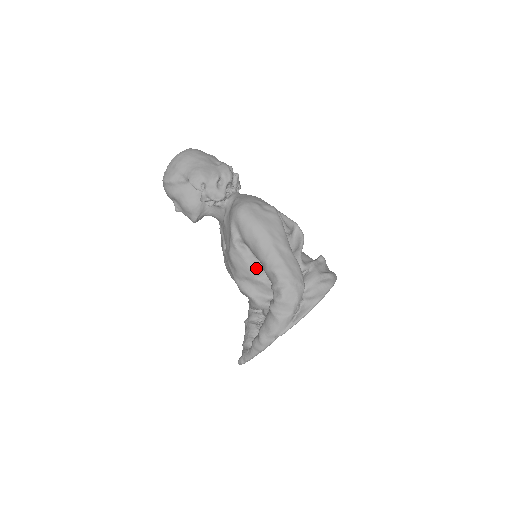
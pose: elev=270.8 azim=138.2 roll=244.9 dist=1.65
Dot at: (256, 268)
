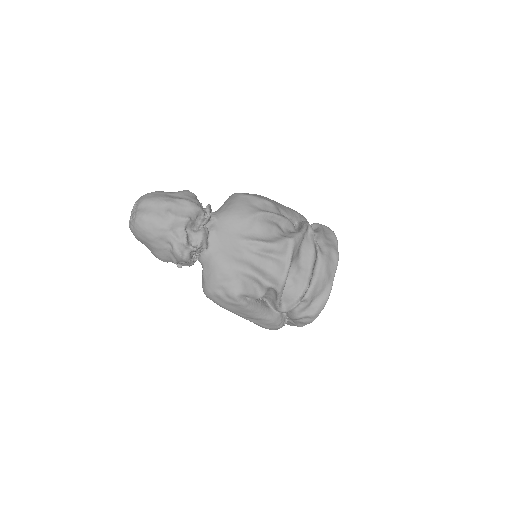
Dot at: occluded
